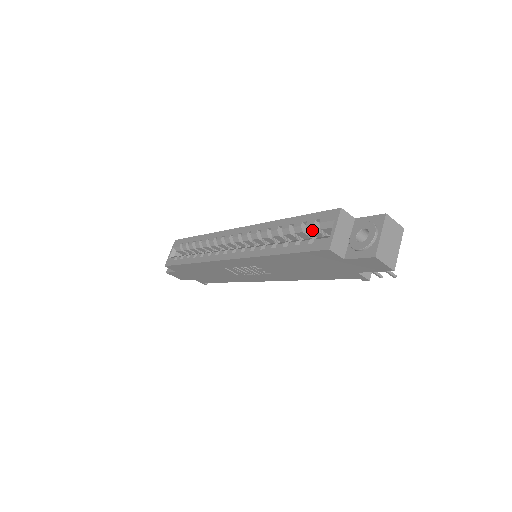
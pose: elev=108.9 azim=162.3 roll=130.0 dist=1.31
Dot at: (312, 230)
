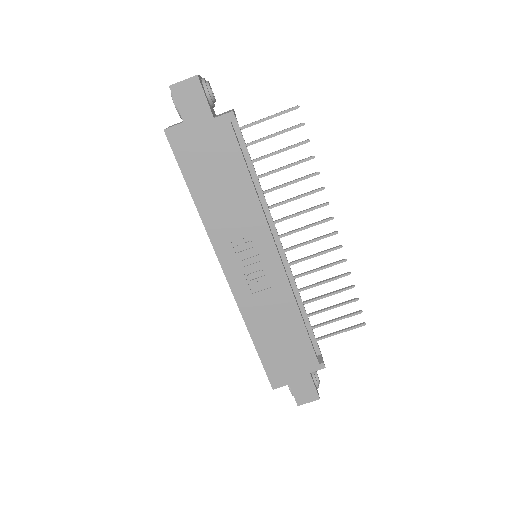
Dot at: occluded
